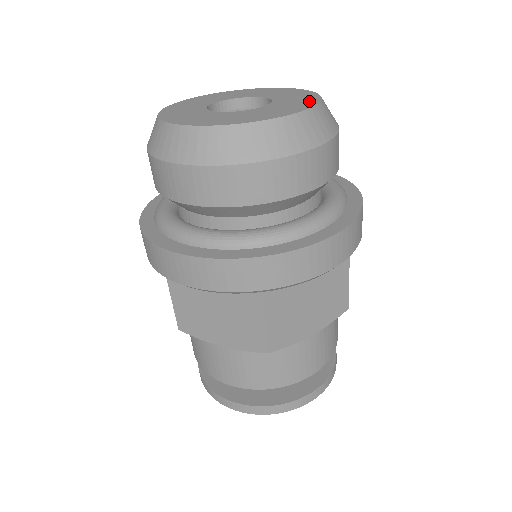
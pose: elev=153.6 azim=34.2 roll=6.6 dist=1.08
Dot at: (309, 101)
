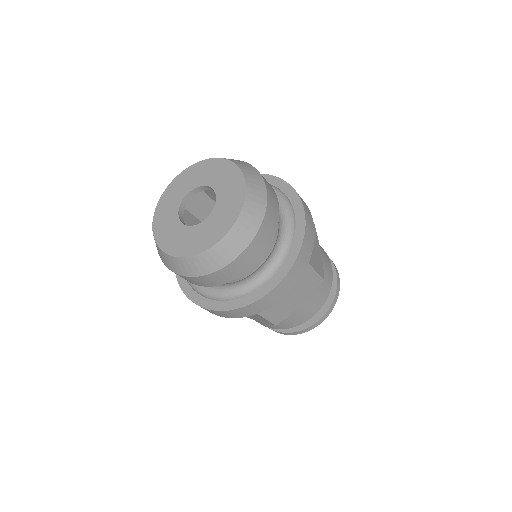
Dot at: (237, 203)
